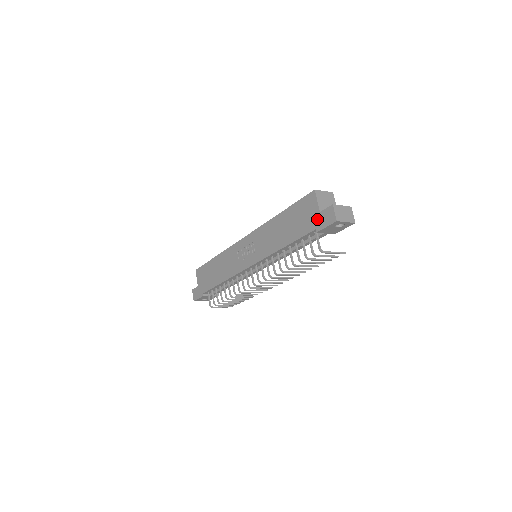
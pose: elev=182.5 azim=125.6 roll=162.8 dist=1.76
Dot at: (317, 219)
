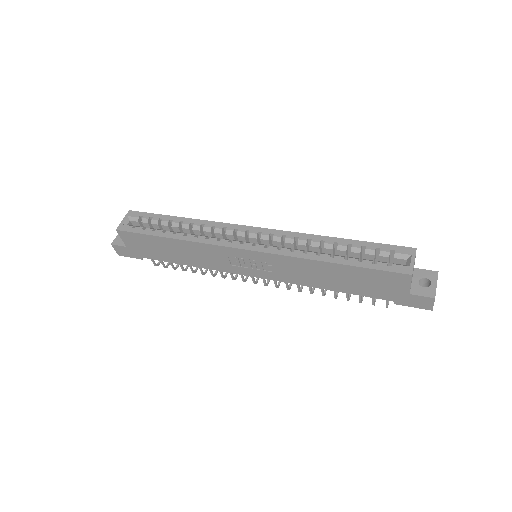
Dot at: (402, 297)
